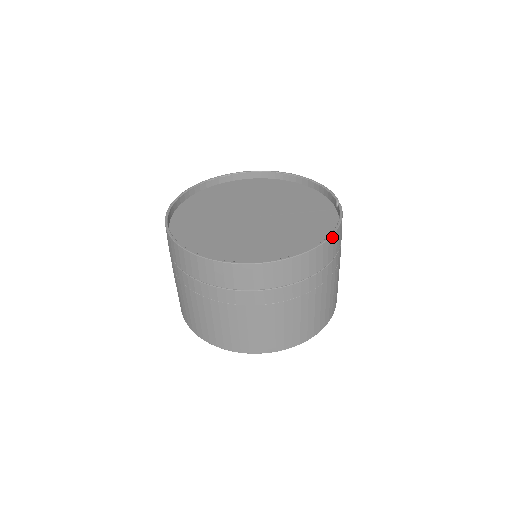
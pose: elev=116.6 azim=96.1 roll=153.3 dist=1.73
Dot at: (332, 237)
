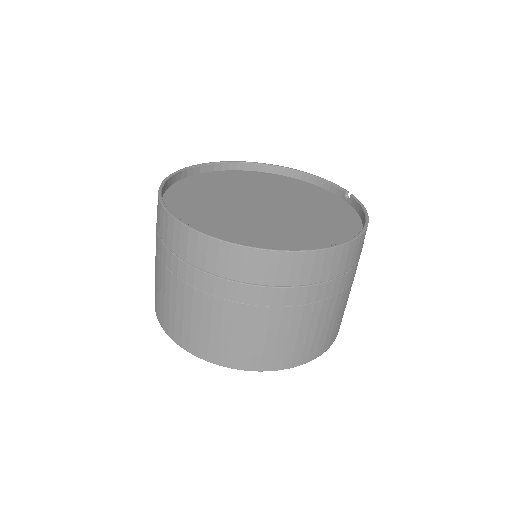
Dot at: occluded
